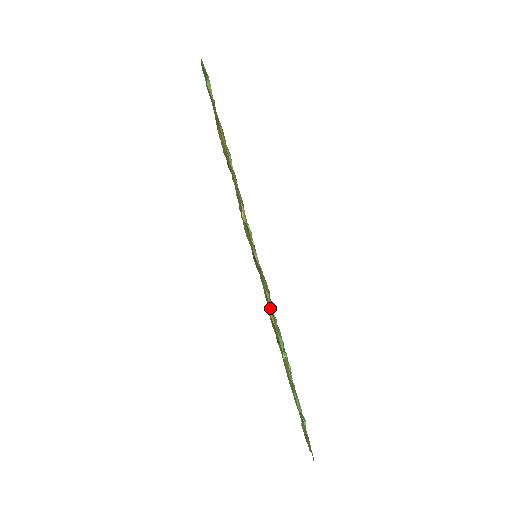
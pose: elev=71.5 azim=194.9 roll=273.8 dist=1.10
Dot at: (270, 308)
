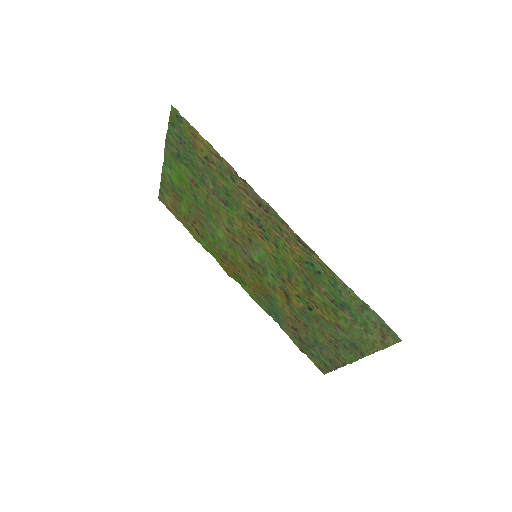
Dot at: (289, 258)
